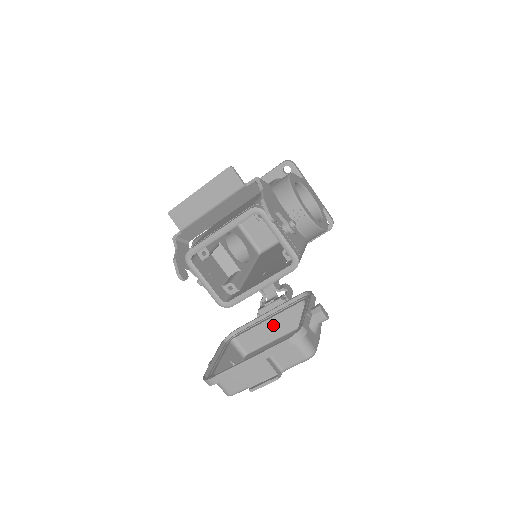
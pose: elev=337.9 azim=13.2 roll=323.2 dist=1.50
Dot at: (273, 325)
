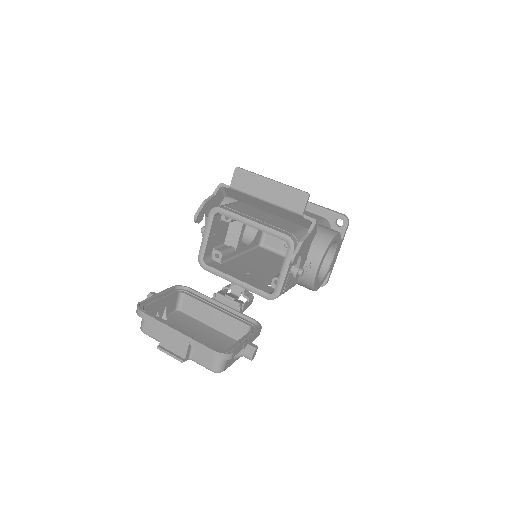
Dot at: (216, 316)
